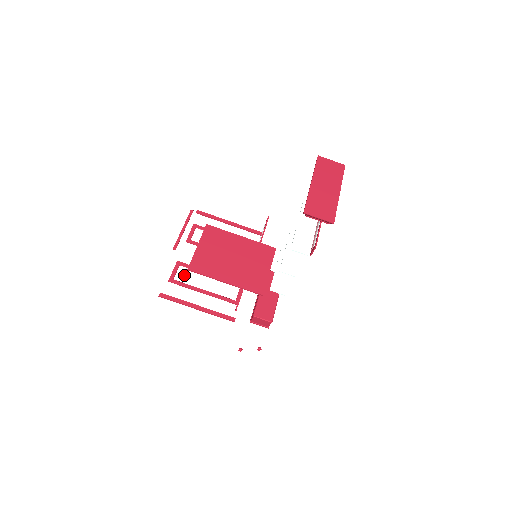
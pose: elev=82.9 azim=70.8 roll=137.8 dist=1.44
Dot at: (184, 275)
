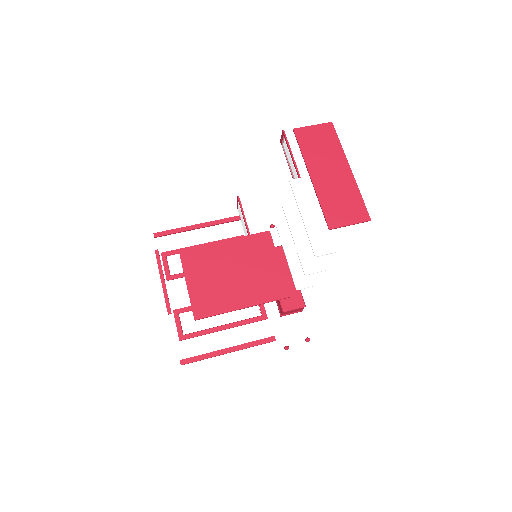
Dot at: (191, 322)
